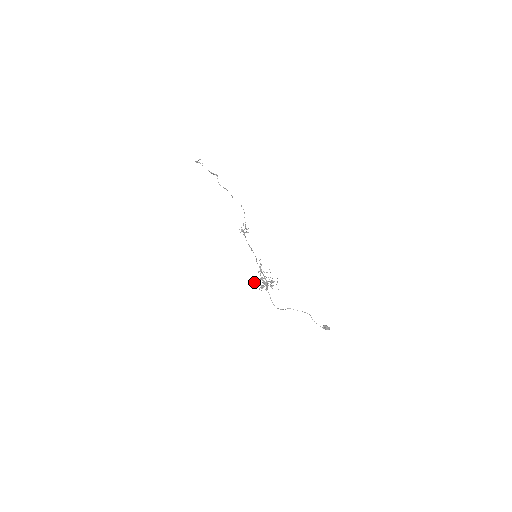
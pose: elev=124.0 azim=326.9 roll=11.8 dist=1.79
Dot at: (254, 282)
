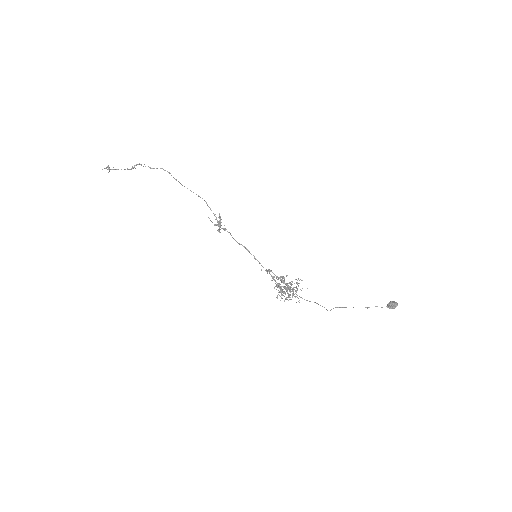
Dot at: (281, 276)
